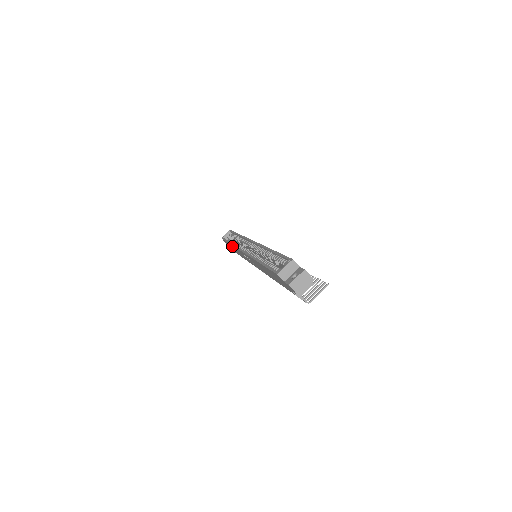
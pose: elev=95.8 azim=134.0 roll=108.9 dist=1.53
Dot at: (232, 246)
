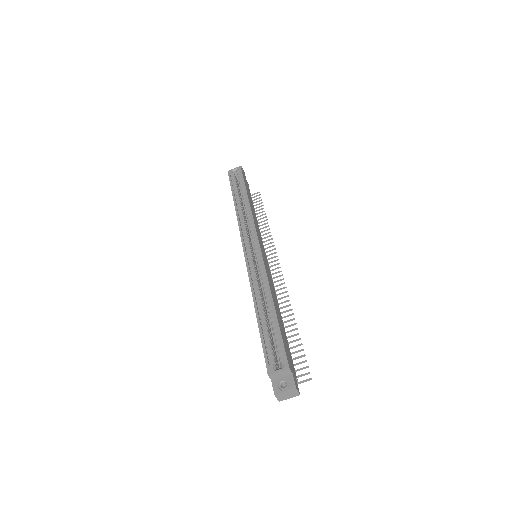
Dot at: occluded
